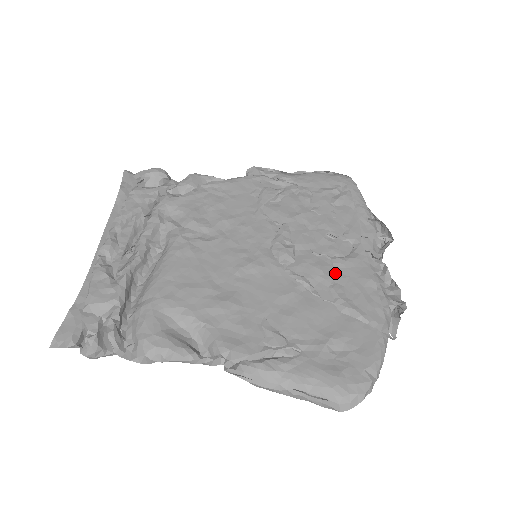
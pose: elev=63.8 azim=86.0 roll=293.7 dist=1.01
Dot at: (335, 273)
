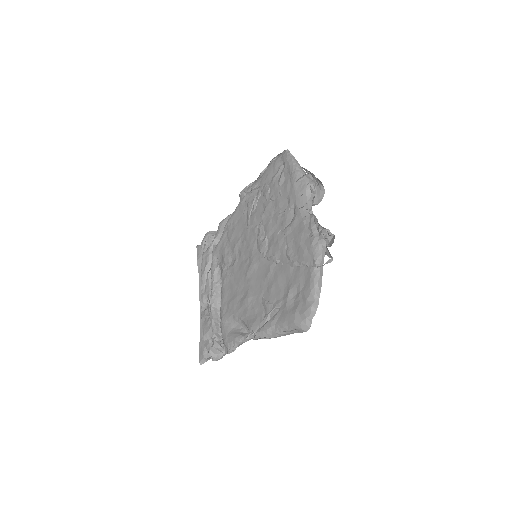
Dot at: (286, 241)
